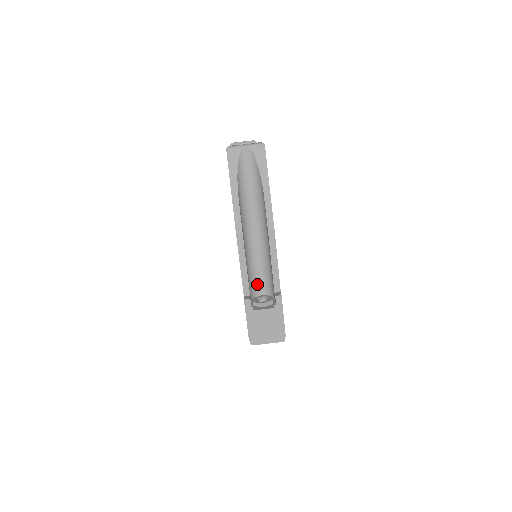
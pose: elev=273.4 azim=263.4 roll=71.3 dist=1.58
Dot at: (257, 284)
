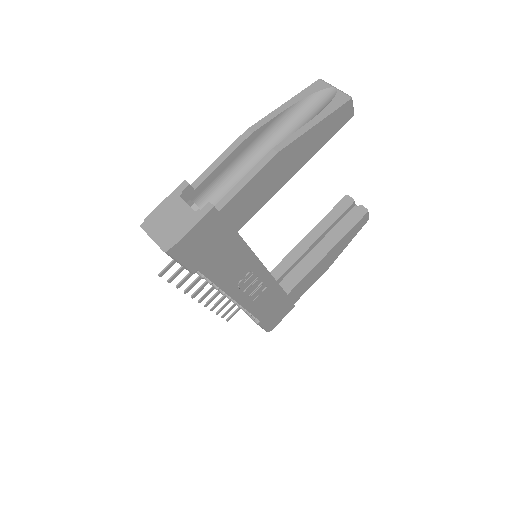
Dot at: (214, 203)
